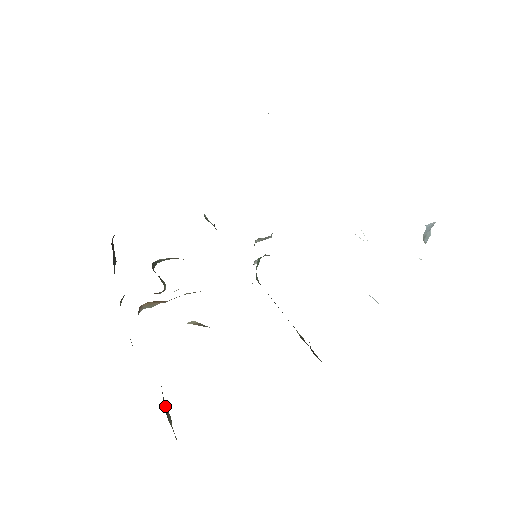
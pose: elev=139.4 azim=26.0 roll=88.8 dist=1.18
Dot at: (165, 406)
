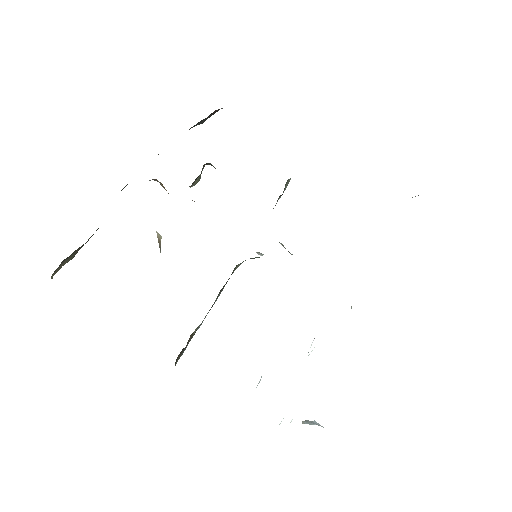
Dot at: (77, 251)
